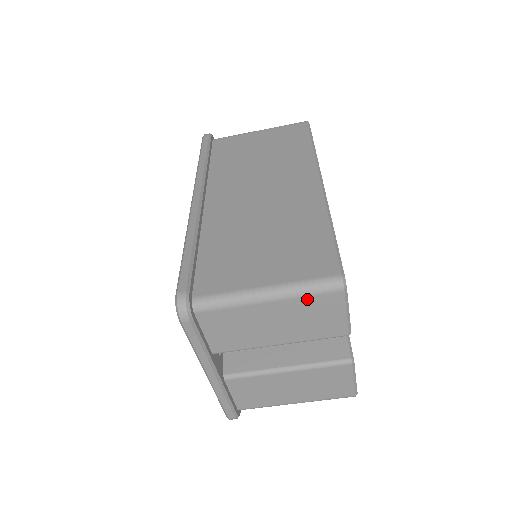
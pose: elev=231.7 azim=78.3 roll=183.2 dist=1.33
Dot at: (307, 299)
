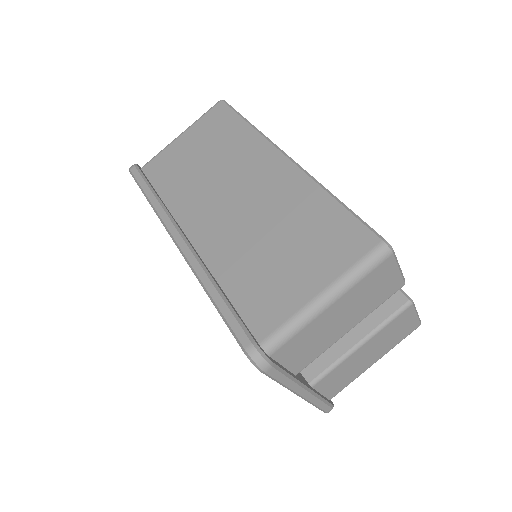
Dot at: (364, 280)
